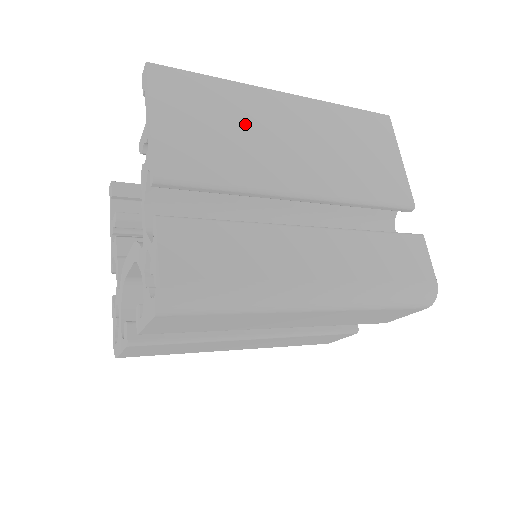
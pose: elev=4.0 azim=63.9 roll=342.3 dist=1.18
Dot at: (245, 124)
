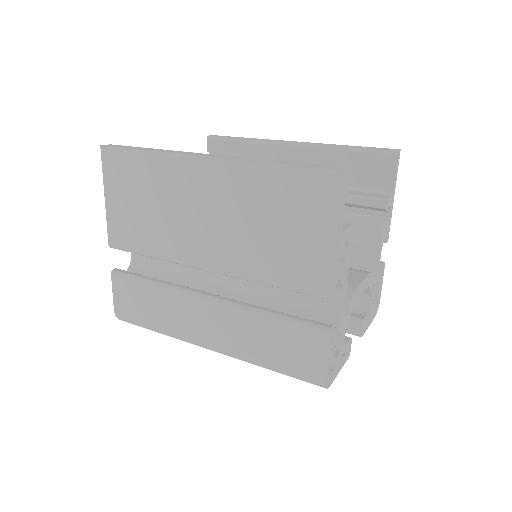
Dot at: (165, 199)
